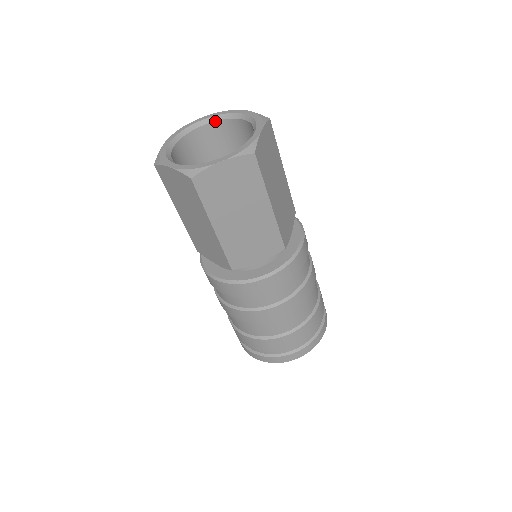
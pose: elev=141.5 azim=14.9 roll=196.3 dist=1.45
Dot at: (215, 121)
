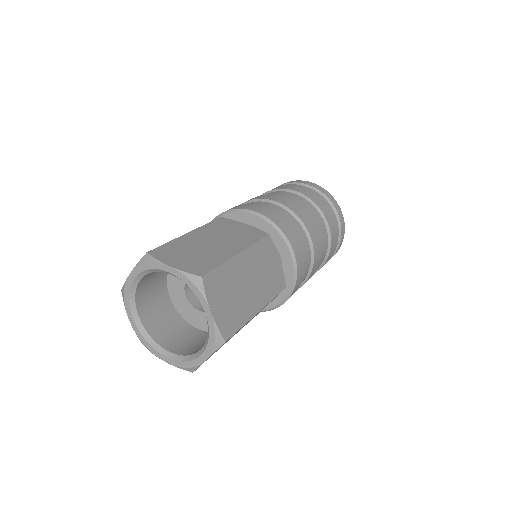
Dot at: occluded
